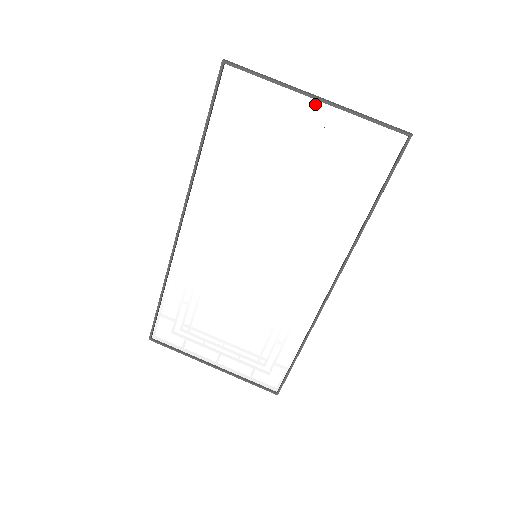
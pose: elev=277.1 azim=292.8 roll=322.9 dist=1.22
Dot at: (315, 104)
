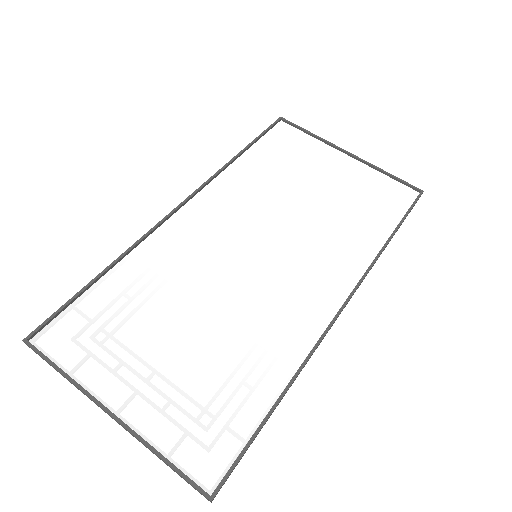
Dot at: (346, 157)
